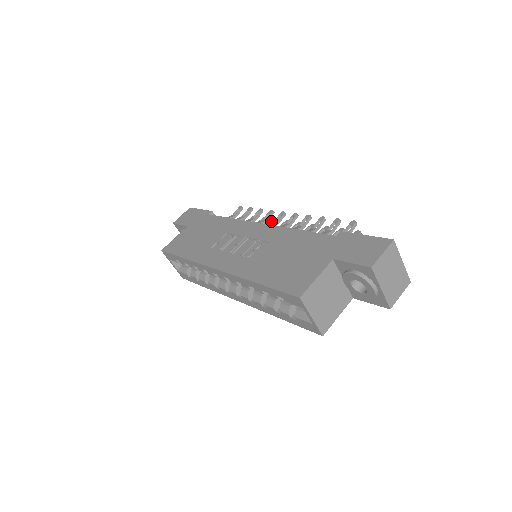
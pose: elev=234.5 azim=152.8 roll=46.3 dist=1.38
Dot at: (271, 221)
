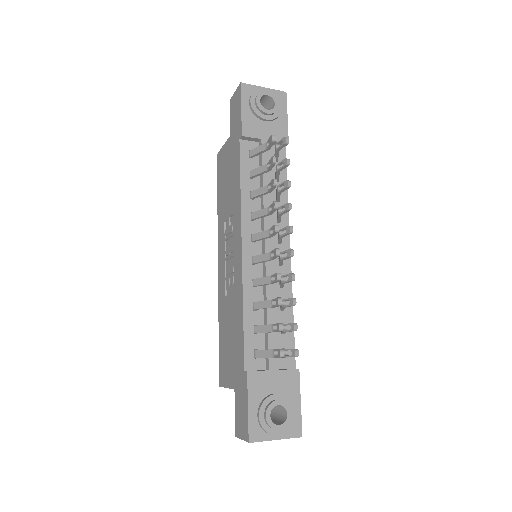
Dot at: (283, 205)
